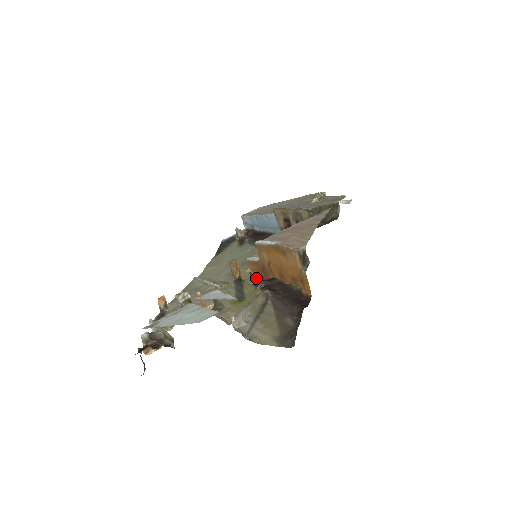
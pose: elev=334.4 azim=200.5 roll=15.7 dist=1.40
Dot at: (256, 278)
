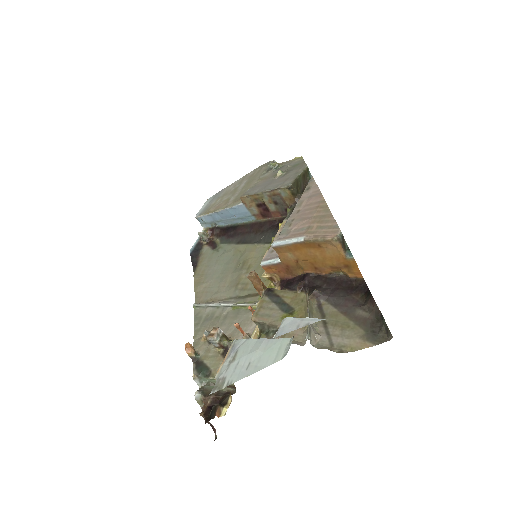
Dot at: (279, 280)
